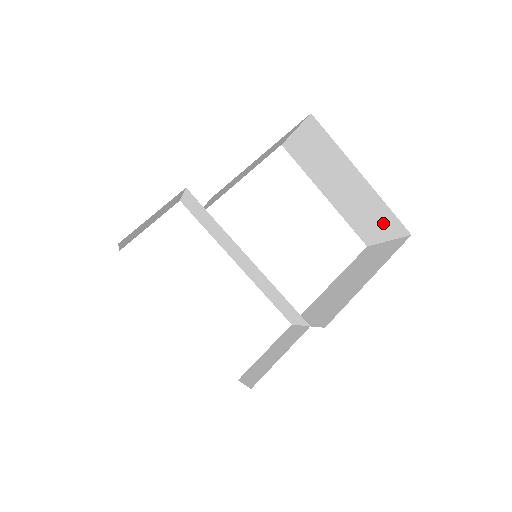
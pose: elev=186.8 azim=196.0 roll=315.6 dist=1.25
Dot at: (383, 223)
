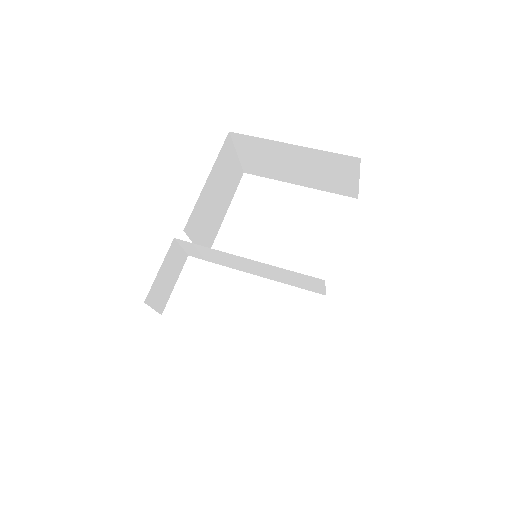
Dot at: (341, 168)
